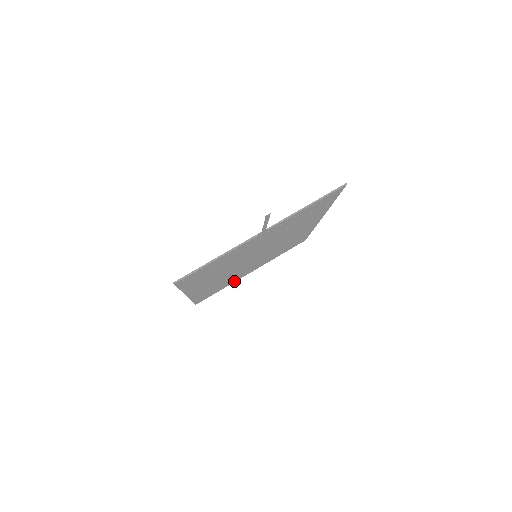
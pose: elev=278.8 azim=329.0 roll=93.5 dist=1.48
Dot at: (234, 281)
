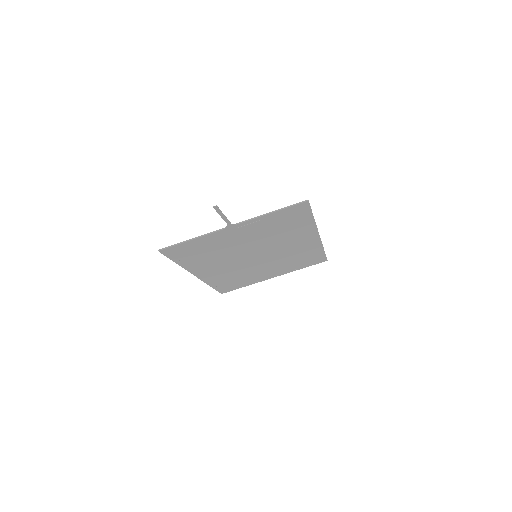
Dot at: (256, 281)
